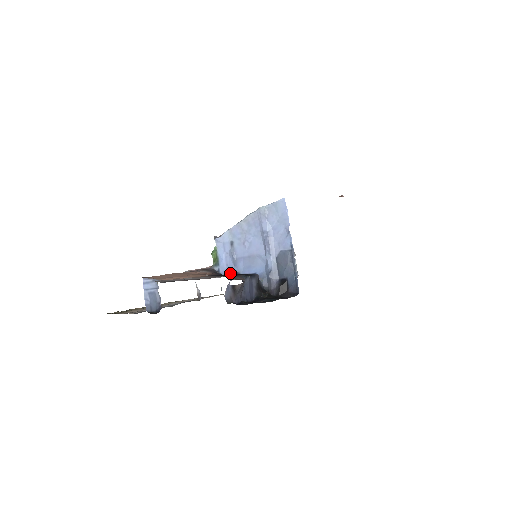
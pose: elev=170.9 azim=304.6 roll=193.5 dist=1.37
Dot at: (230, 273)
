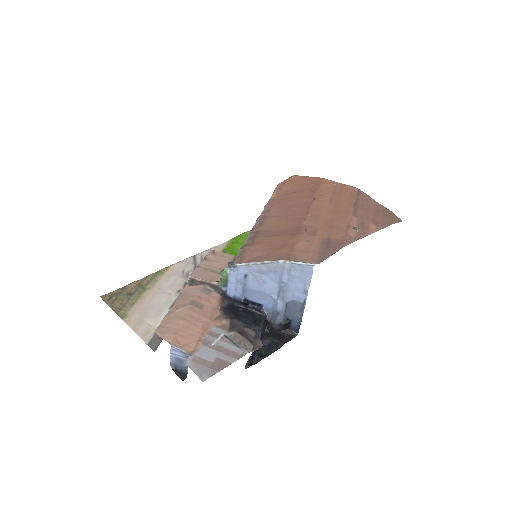
Dot at: (237, 298)
